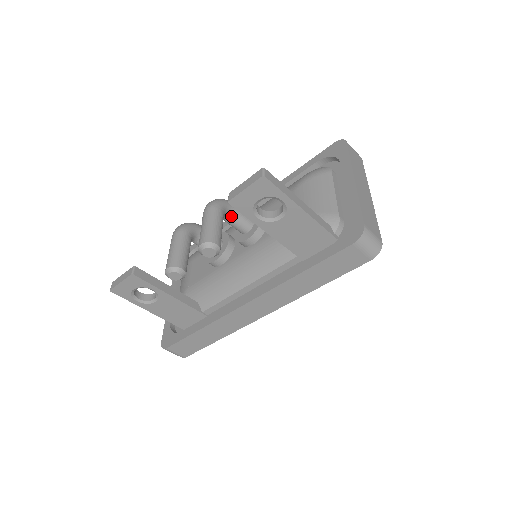
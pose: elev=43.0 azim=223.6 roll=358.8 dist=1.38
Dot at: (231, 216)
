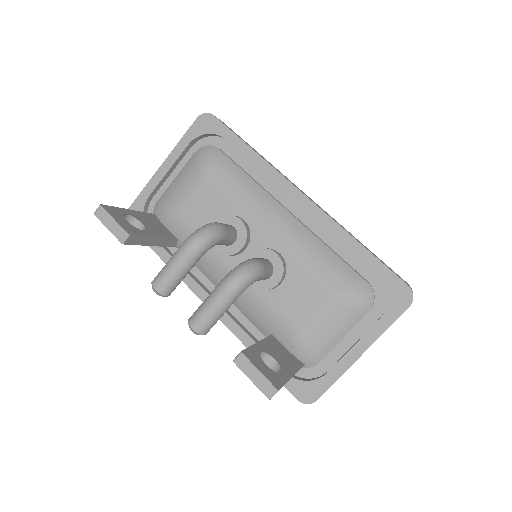
Dot at: occluded
